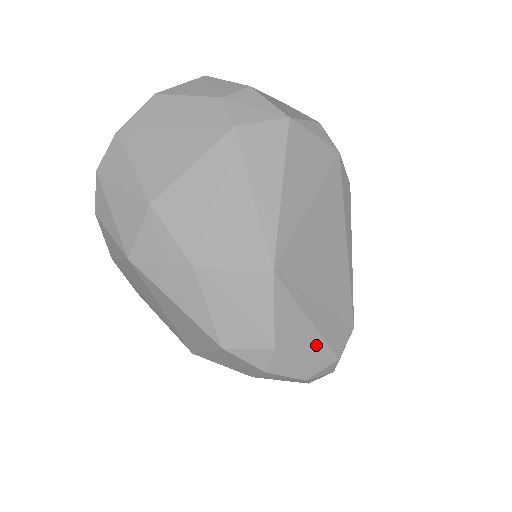
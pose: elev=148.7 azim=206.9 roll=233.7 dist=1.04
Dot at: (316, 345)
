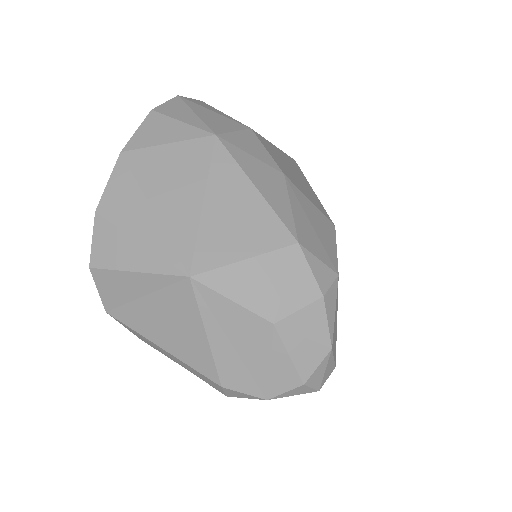
Dot at: occluded
